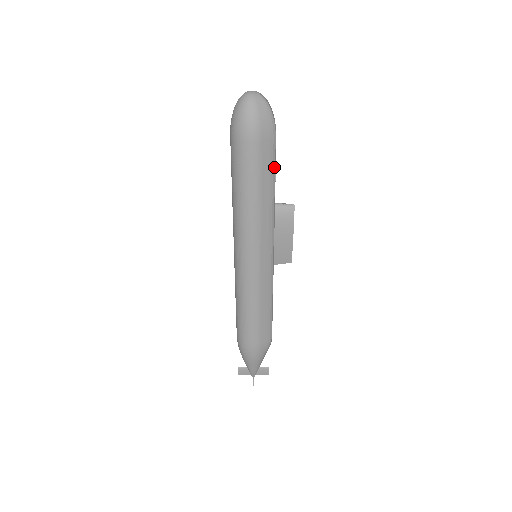
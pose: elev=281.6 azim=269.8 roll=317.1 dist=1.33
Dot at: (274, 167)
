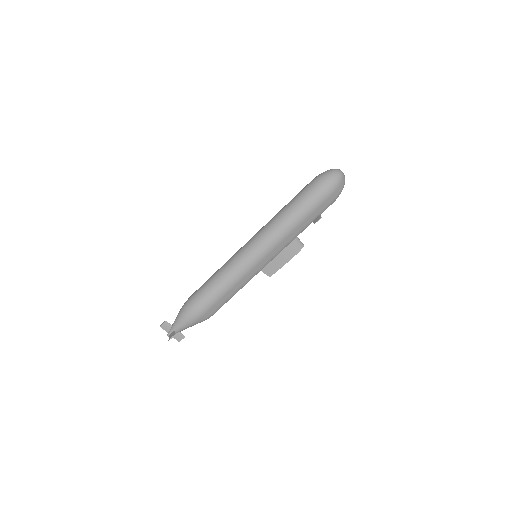
Dot at: (318, 216)
